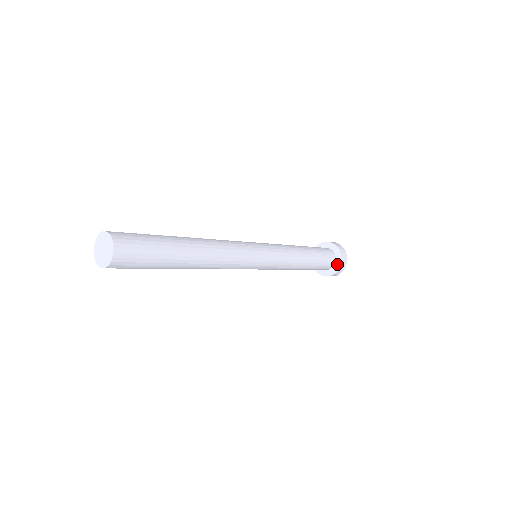
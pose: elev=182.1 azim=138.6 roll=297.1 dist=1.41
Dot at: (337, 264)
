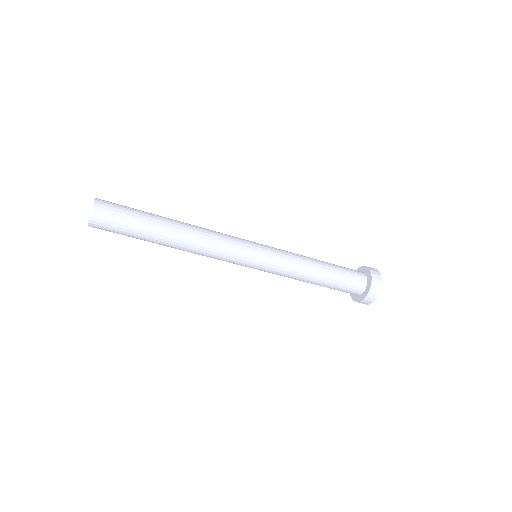
Dot at: (367, 289)
